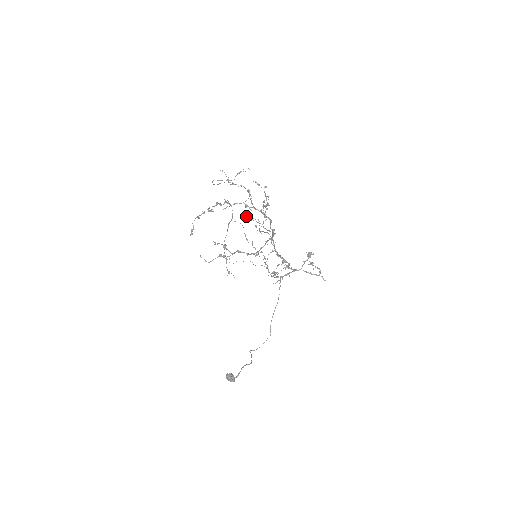
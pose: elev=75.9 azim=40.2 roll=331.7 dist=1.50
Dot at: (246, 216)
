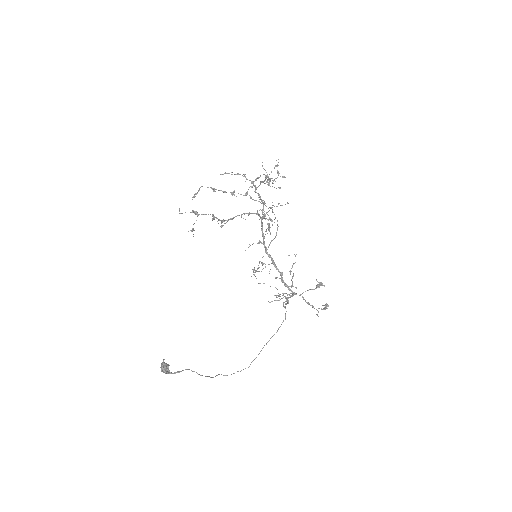
Dot at: (246, 193)
